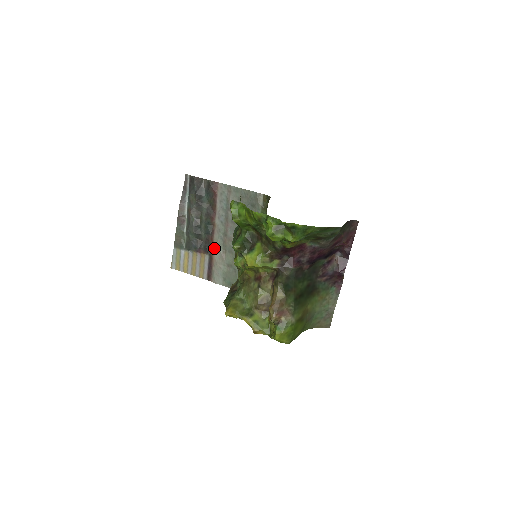
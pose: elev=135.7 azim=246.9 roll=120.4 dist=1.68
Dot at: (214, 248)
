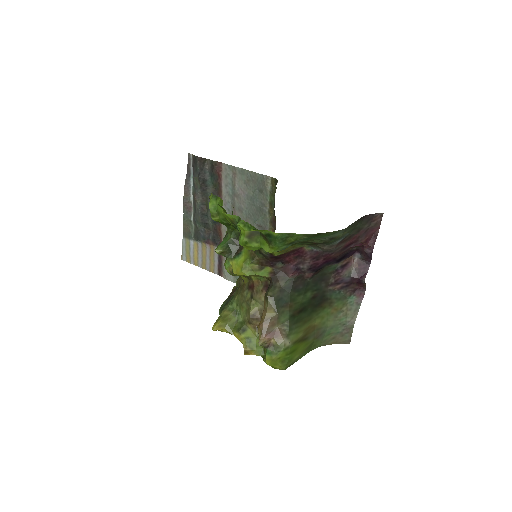
Dot at: (222, 240)
